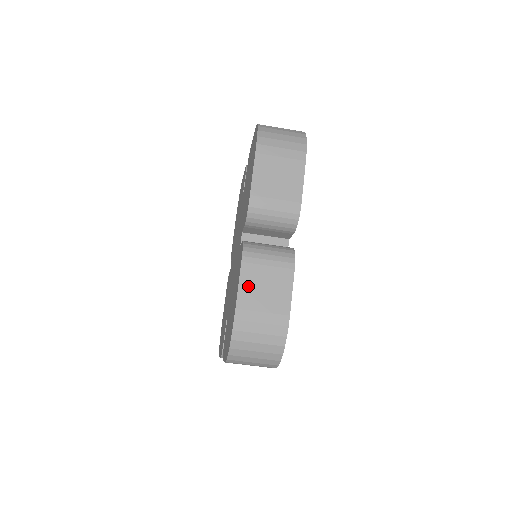
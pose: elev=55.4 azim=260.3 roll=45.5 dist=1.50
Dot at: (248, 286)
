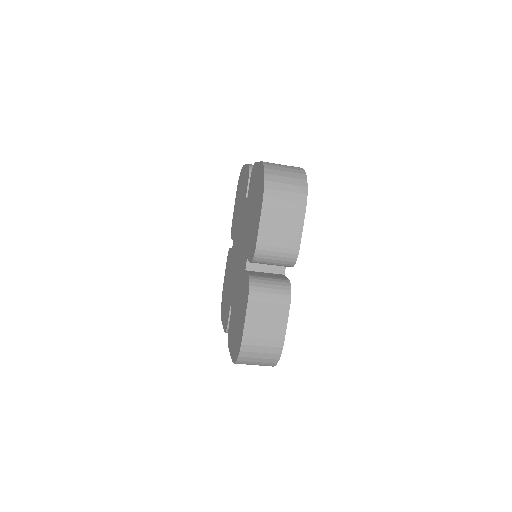
Dot at: (253, 319)
